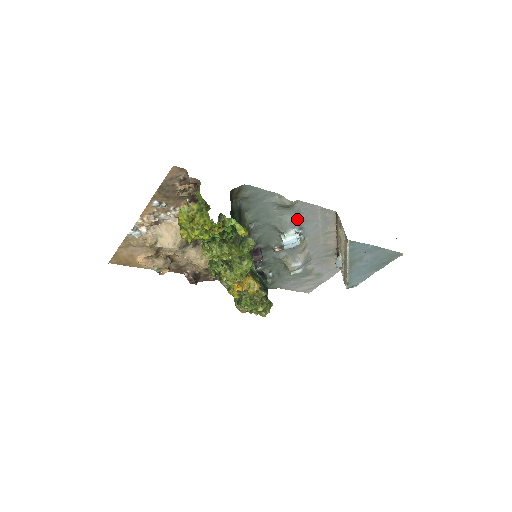
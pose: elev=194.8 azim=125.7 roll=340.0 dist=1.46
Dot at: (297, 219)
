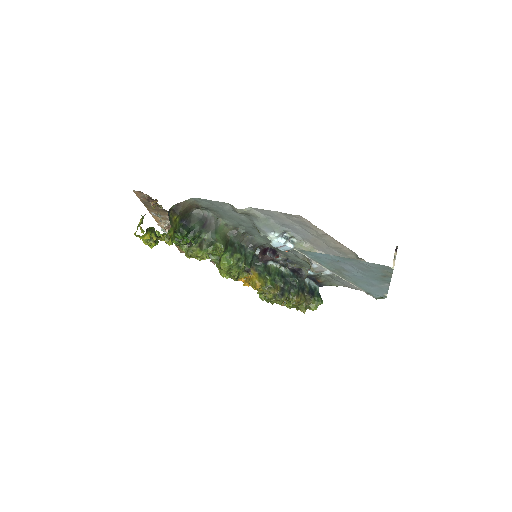
Dot at: (268, 224)
